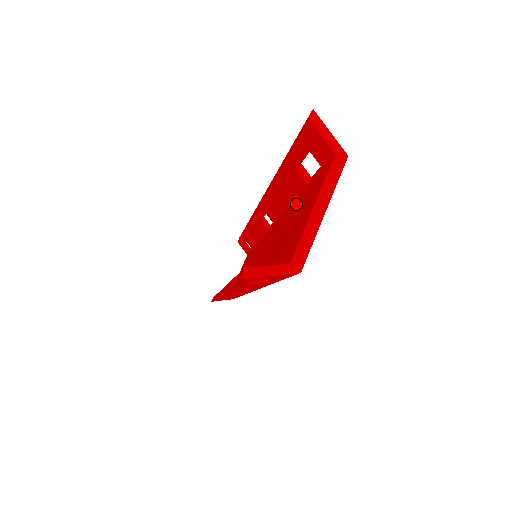
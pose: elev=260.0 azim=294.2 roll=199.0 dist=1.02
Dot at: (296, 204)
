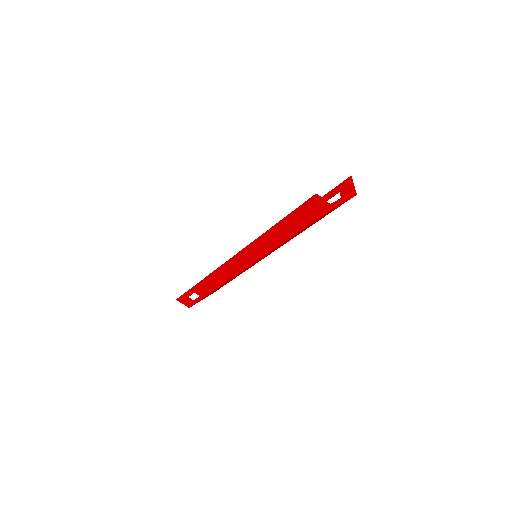
Dot at: occluded
